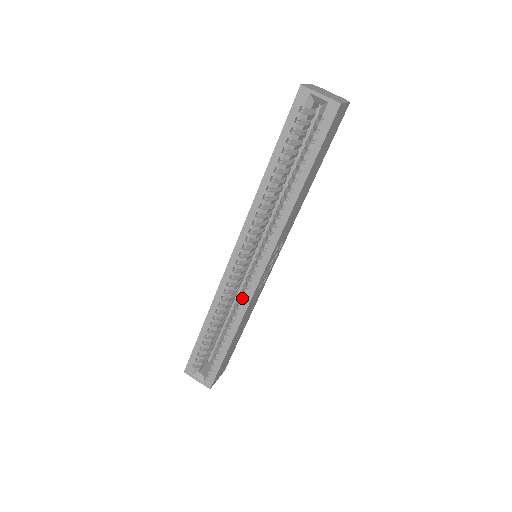
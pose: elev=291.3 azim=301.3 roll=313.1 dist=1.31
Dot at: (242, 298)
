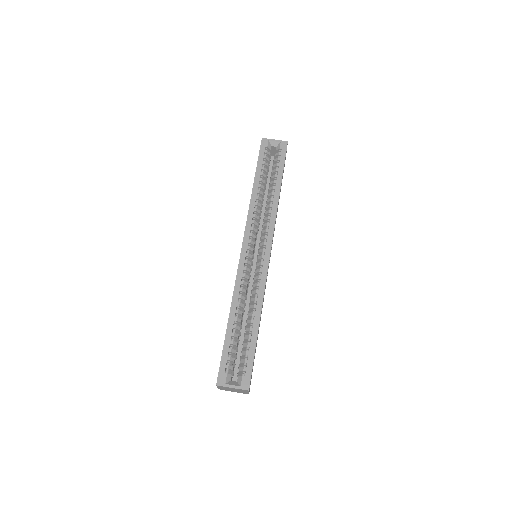
Dot at: (259, 279)
